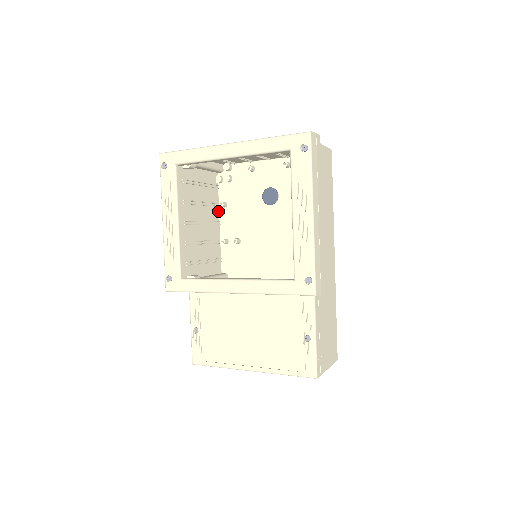
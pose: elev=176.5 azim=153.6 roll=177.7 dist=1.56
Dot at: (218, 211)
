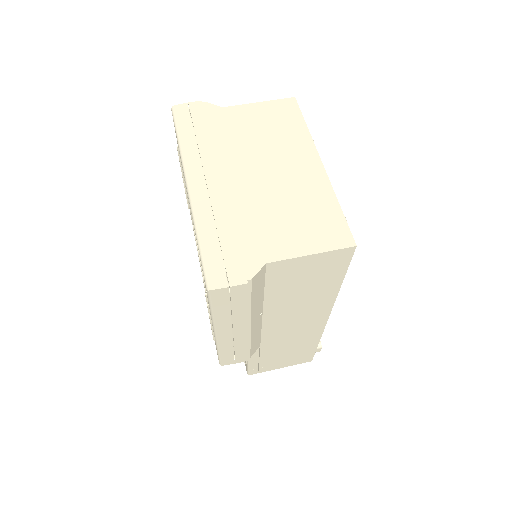
Dot at: occluded
